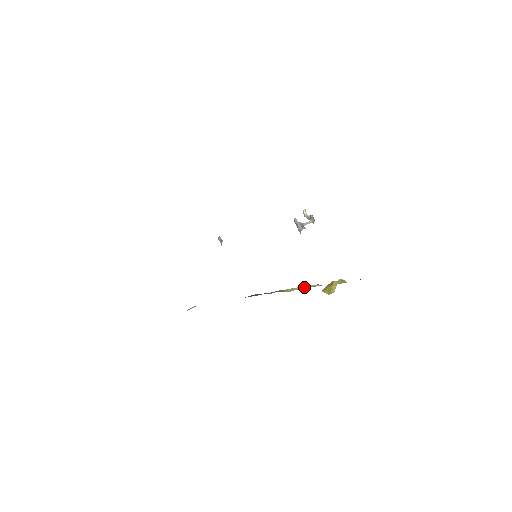
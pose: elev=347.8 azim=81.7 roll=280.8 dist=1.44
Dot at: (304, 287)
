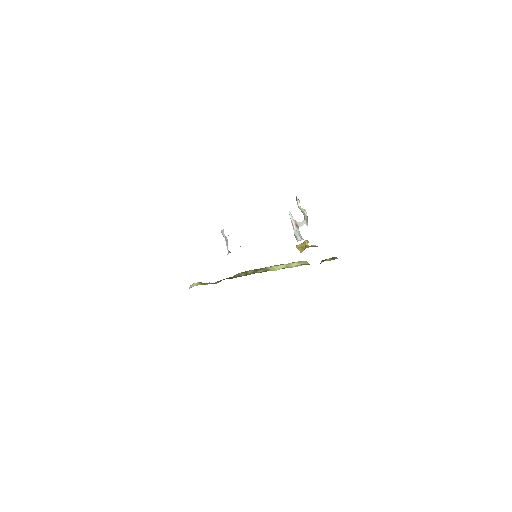
Dot at: (288, 266)
